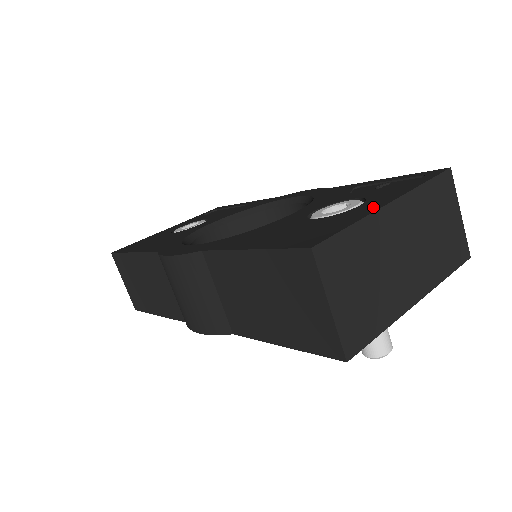
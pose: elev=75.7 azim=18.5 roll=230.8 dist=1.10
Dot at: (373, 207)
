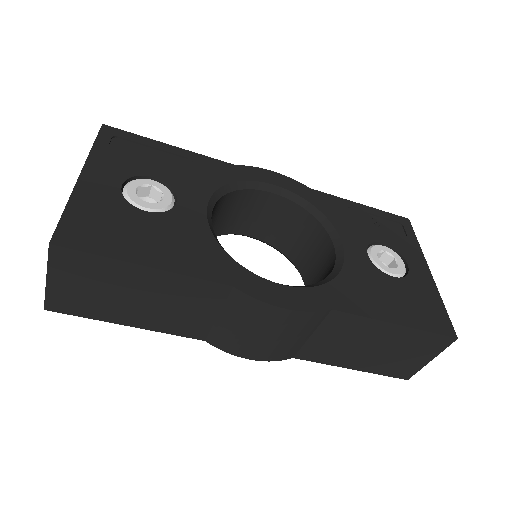
Dot at: (427, 276)
